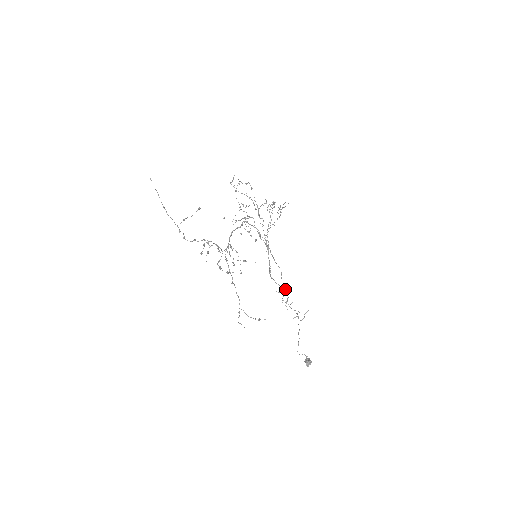
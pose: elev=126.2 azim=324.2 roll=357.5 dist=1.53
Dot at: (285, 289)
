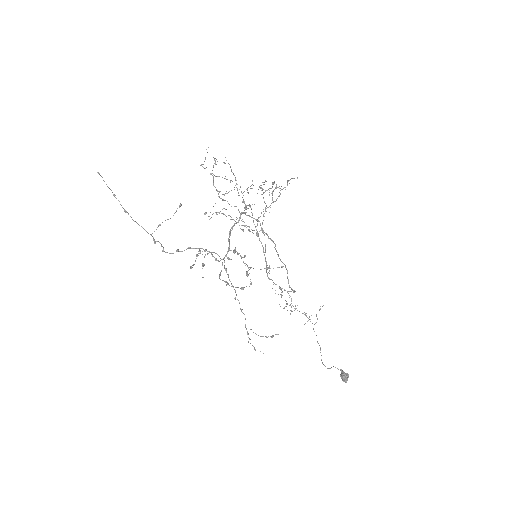
Dot at: (292, 290)
